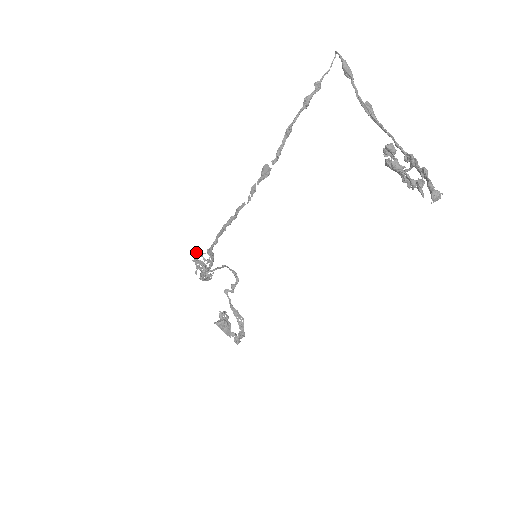
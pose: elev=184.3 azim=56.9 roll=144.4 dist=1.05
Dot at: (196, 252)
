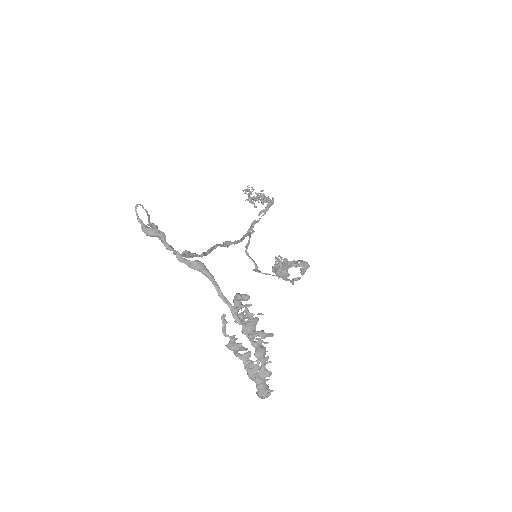
Dot at: (246, 190)
